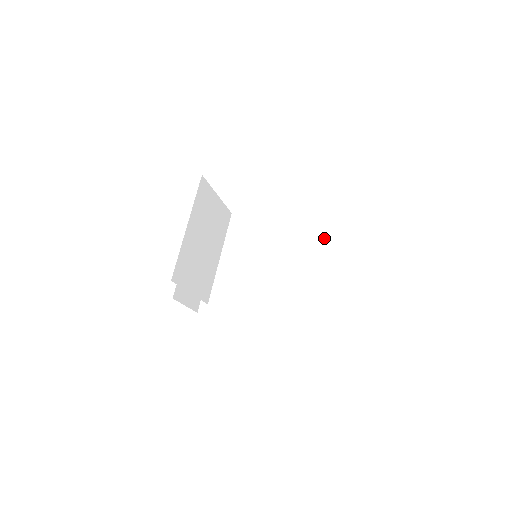
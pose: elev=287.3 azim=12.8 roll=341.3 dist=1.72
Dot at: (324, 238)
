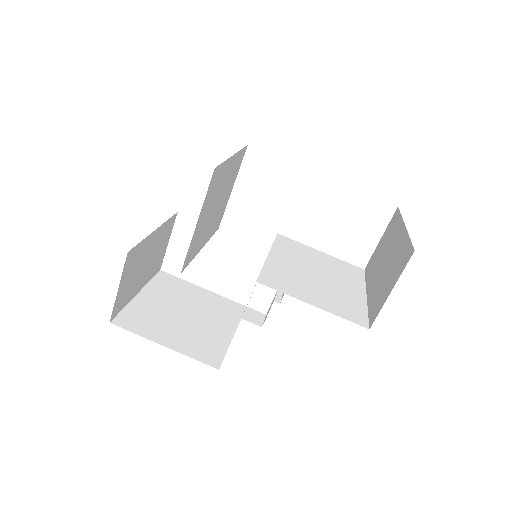
Dot at: (335, 268)
